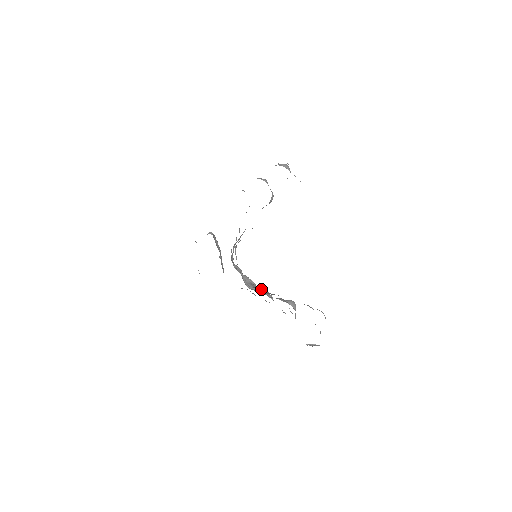
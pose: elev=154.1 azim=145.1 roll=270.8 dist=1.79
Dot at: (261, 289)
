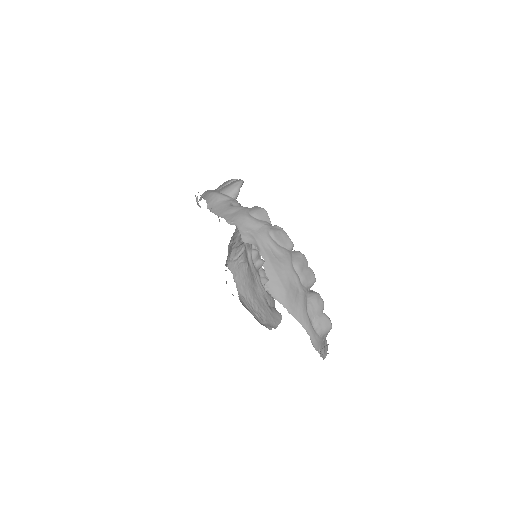
Dot at: (241, 259)
